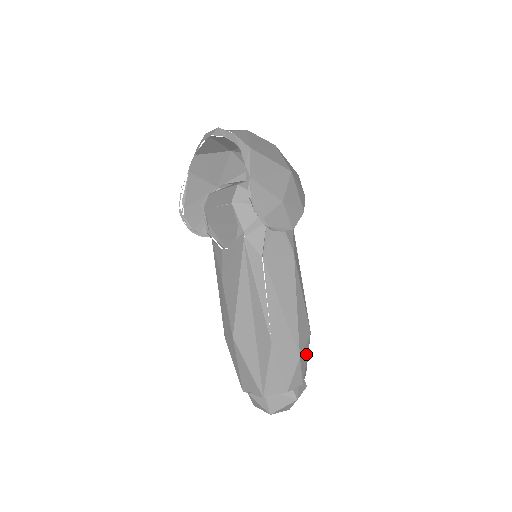
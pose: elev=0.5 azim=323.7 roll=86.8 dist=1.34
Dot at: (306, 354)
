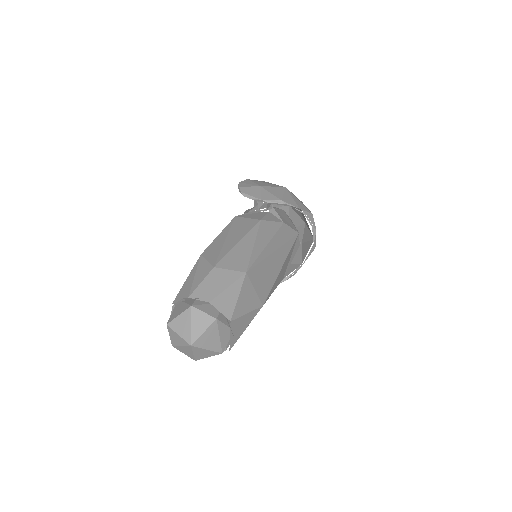
Dot at: (229, 282)
